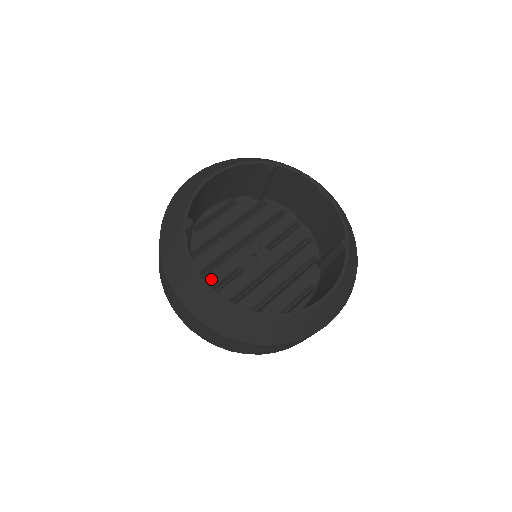
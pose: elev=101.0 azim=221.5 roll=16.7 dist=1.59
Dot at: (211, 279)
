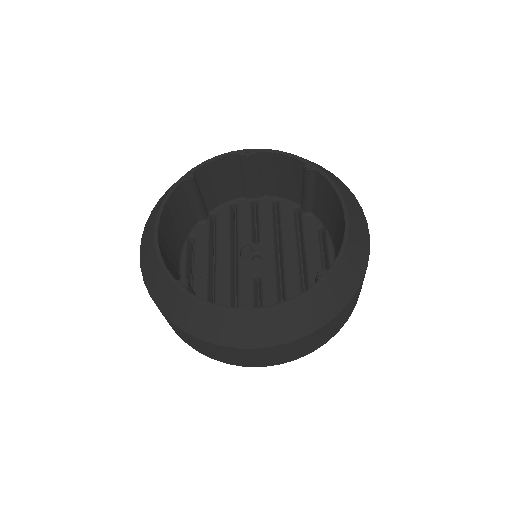
Dot at: occluded
